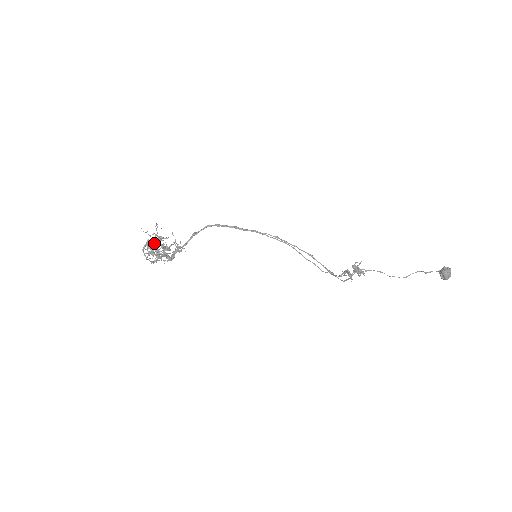
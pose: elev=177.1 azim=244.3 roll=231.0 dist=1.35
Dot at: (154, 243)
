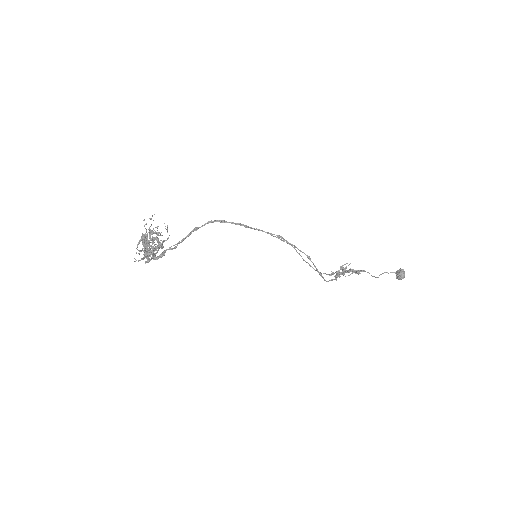
Dot at: (151, 238)
